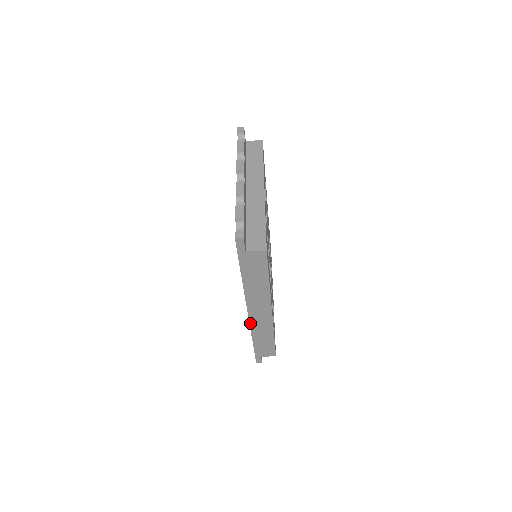
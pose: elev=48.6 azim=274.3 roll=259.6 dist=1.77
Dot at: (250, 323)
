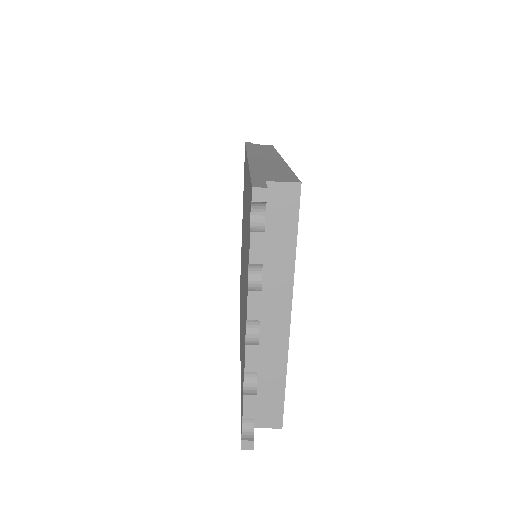
Dot at: occluded
